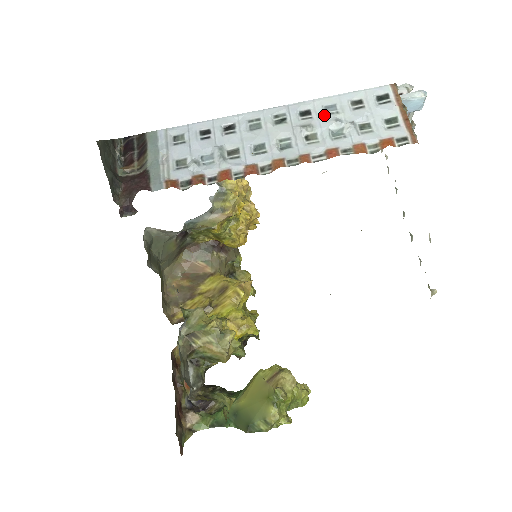
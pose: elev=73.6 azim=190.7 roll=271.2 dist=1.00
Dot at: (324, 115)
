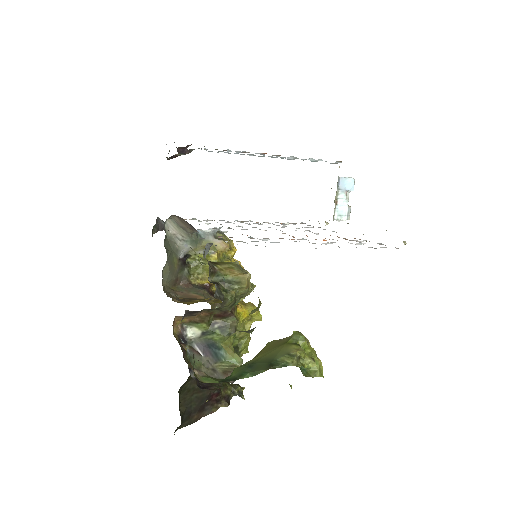
Dot at: occluded
